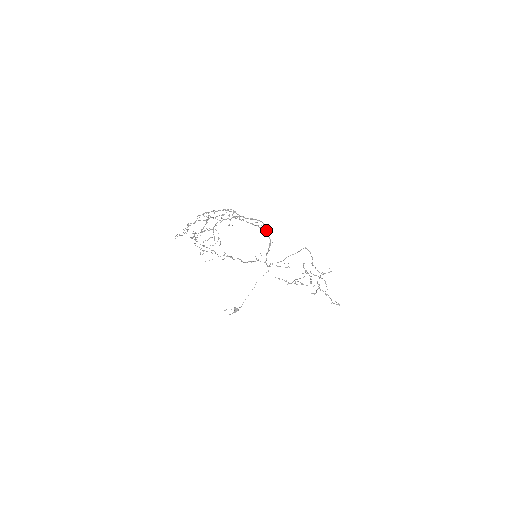
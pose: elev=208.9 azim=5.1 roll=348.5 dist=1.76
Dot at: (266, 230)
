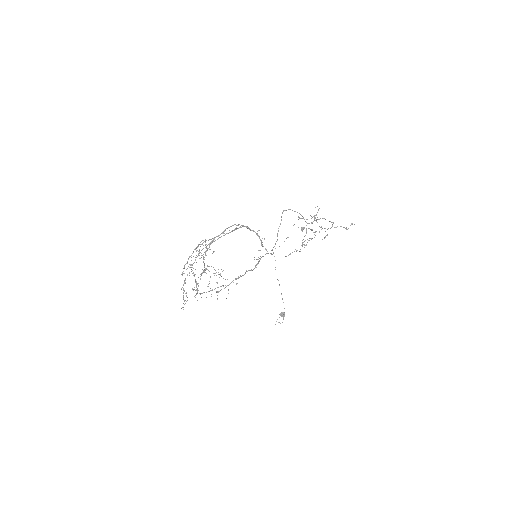
Dot at: occluded
